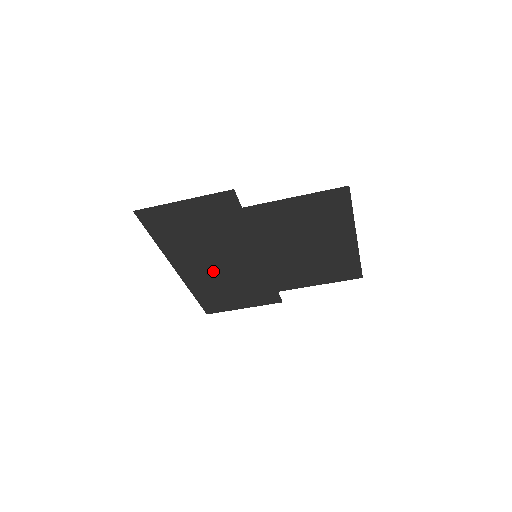
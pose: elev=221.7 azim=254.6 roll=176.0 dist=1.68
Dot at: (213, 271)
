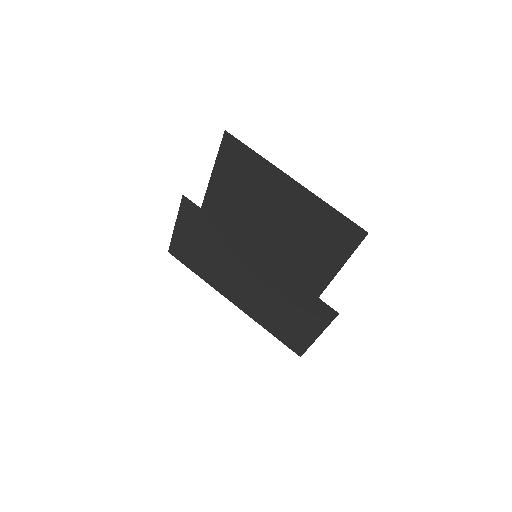
Dot at: (251, 292)
